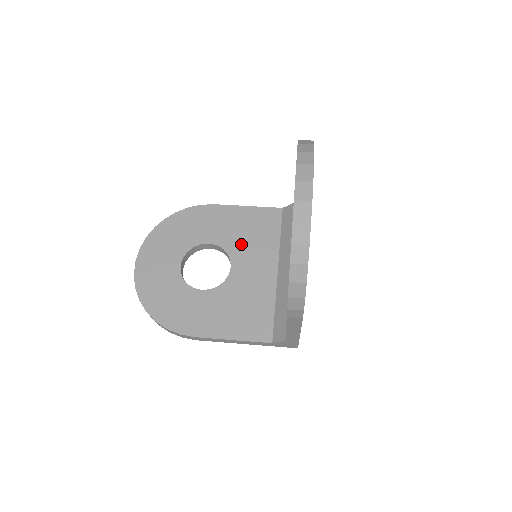
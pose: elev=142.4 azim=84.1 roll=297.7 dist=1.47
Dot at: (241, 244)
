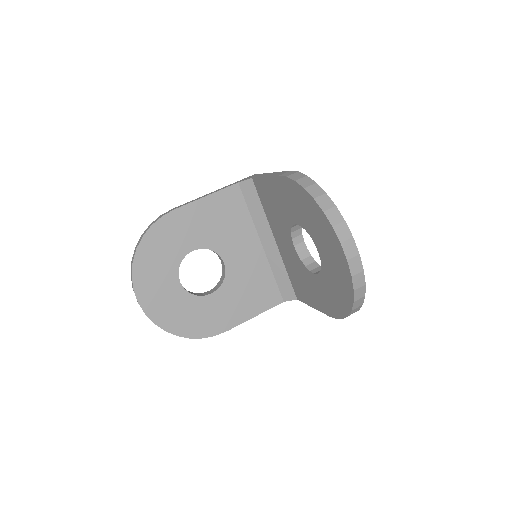
Dot at: (221, 237)
